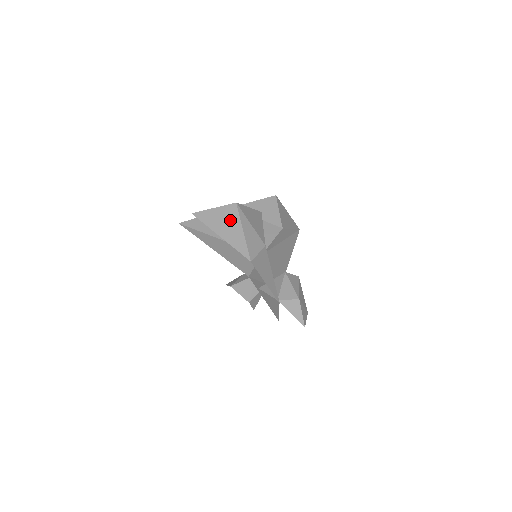
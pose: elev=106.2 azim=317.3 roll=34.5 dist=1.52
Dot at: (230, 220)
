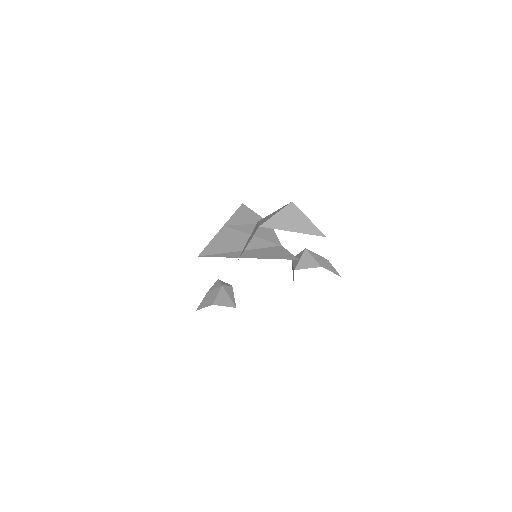
Dot at: (295, 216)
